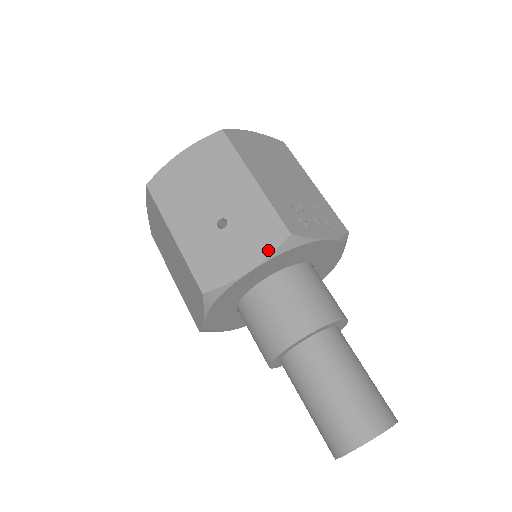
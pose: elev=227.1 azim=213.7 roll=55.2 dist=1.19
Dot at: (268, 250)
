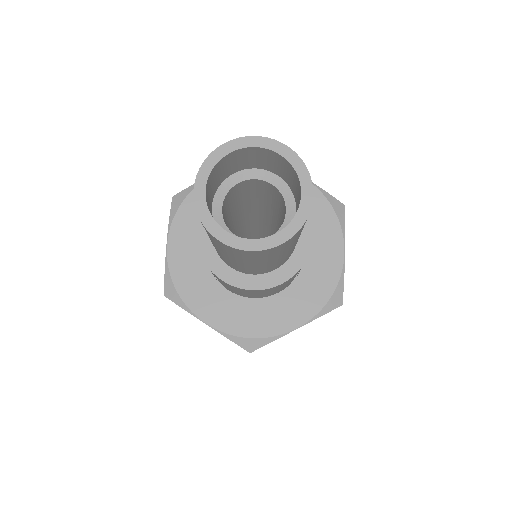
Dot at: (323, 191)
